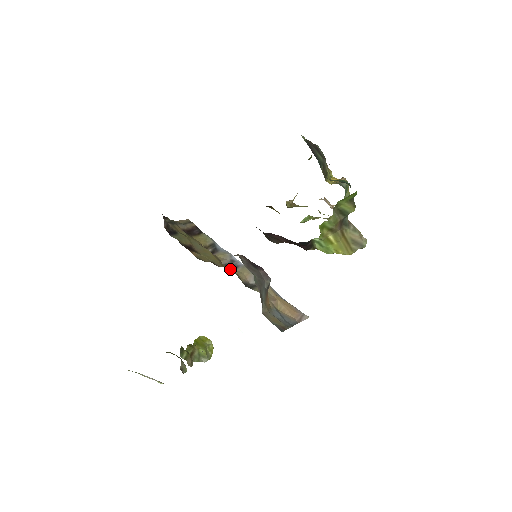
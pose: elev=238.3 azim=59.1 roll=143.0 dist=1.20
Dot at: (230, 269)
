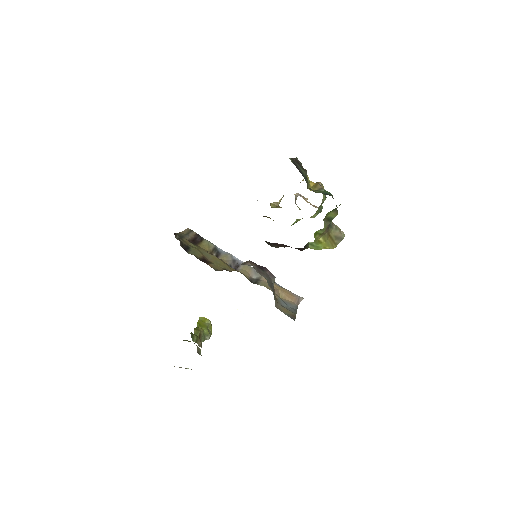
Dot at: (235, 269)
